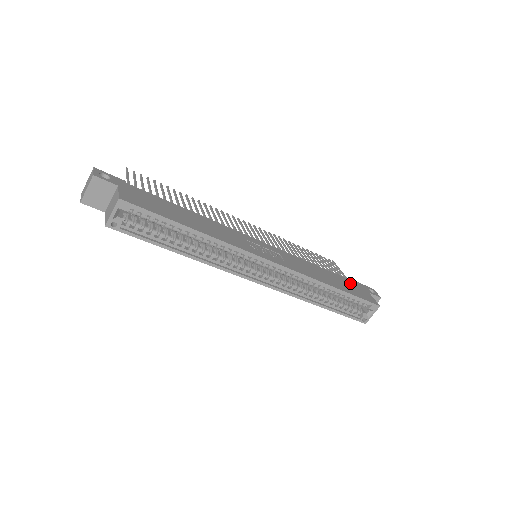
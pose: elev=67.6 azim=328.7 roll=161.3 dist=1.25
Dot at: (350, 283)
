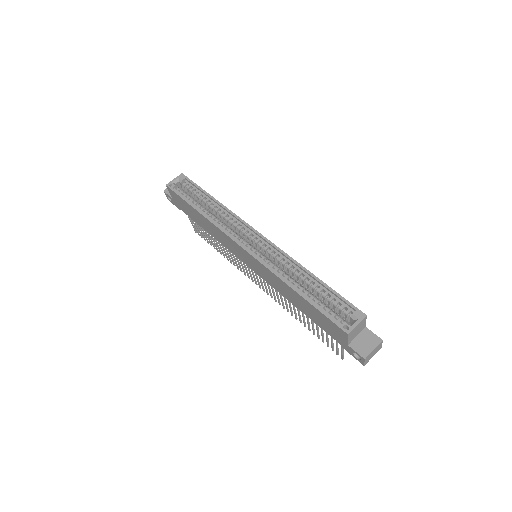
Dot at: occluded
